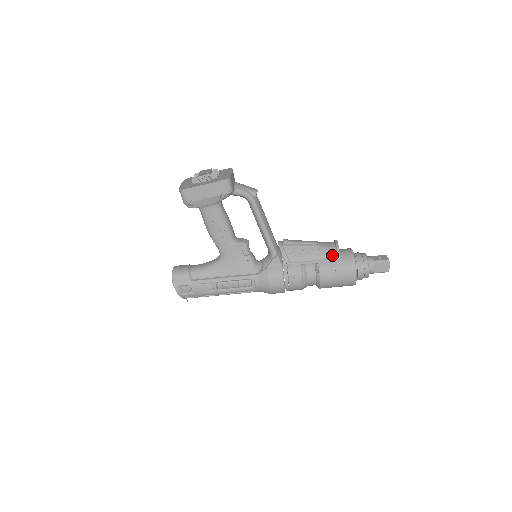
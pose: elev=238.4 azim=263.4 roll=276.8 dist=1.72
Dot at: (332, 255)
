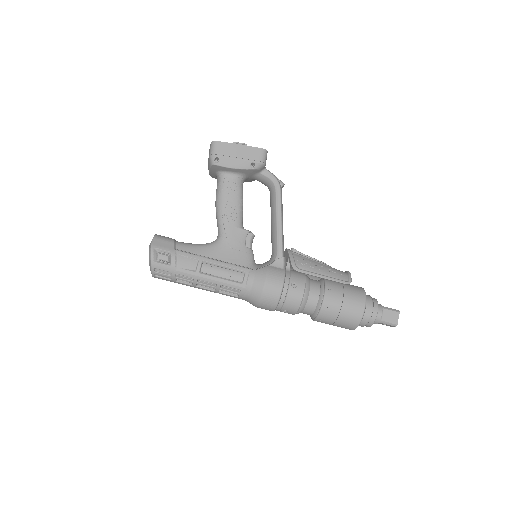
Dot at: (343, 277)
